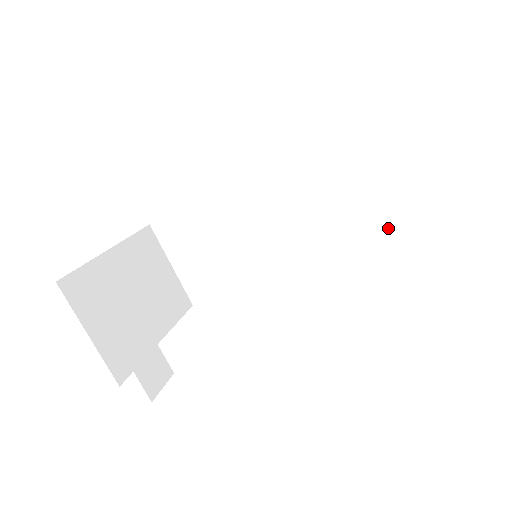
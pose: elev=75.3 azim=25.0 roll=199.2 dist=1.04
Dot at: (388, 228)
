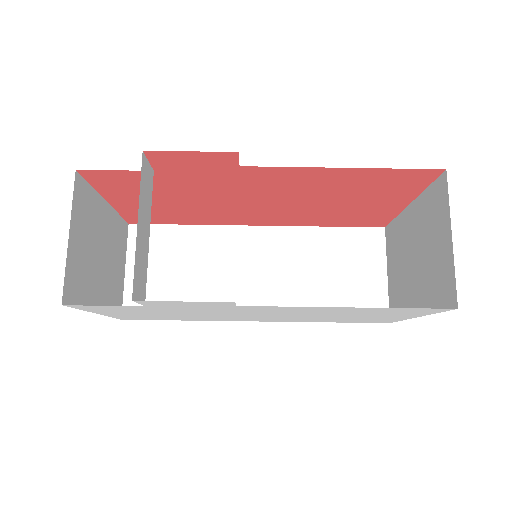
Dot at: occluded
